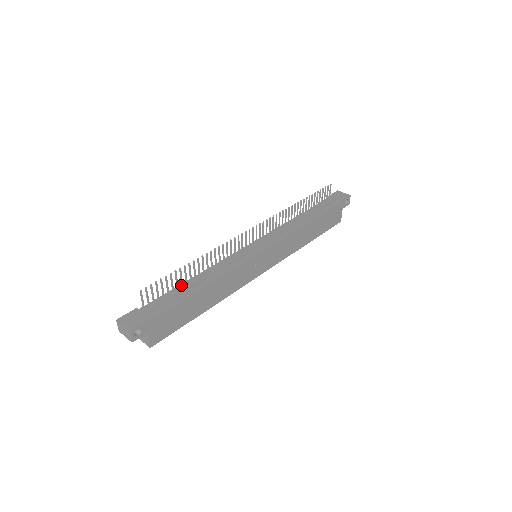
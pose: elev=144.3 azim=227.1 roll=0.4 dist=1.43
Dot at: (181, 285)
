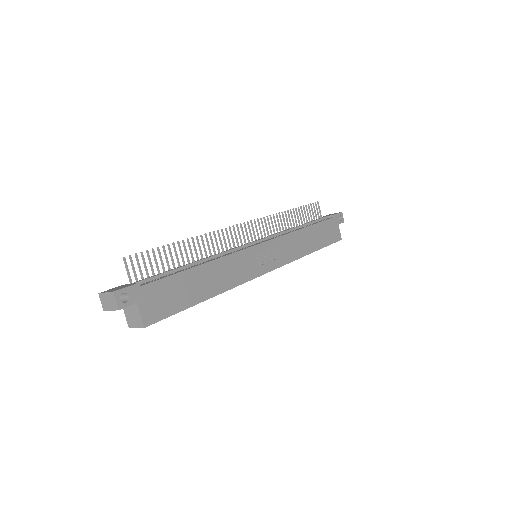
Dot at: occluded
